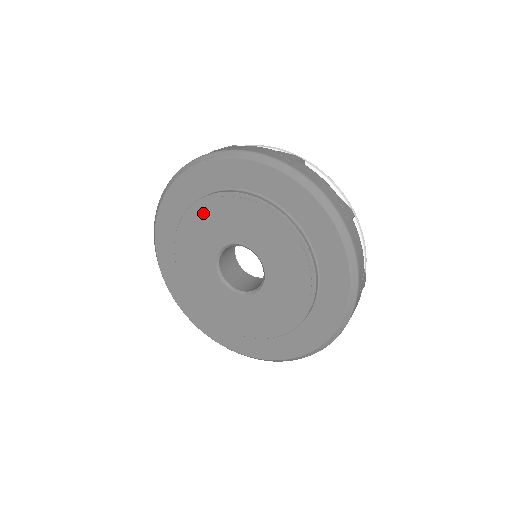
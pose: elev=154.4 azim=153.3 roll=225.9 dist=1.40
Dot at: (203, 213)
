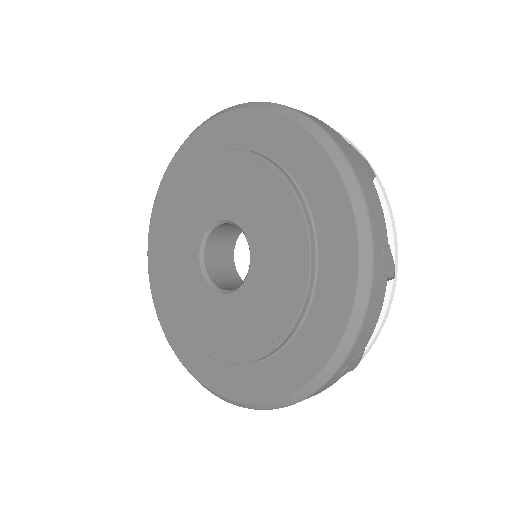
Dot at: (190, 189)
